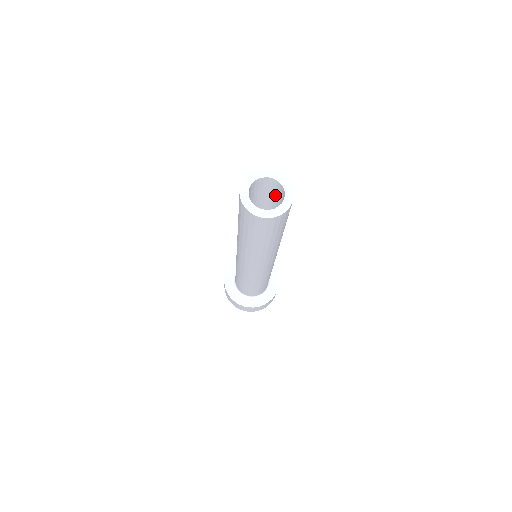
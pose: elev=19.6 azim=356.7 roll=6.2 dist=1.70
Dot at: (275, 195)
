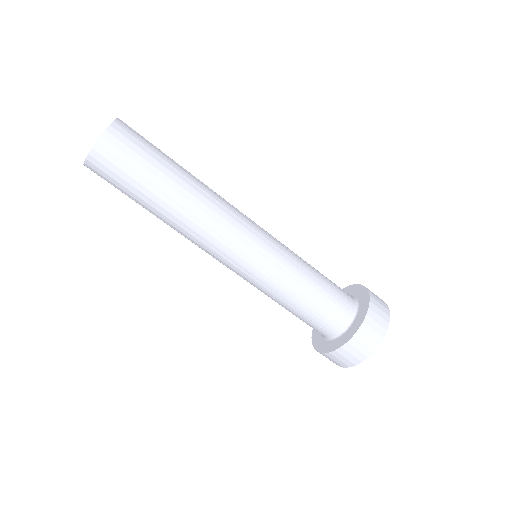
Dot at: occluded
